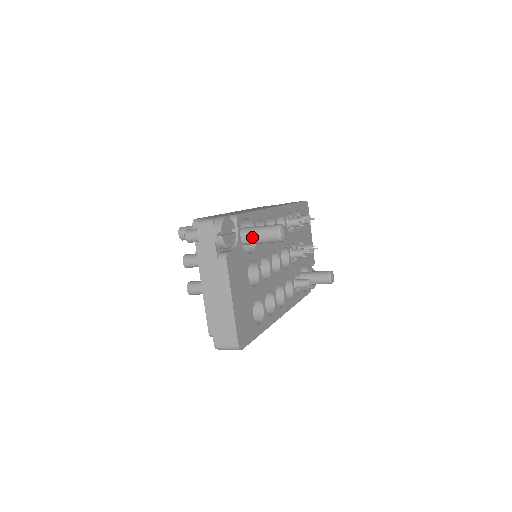
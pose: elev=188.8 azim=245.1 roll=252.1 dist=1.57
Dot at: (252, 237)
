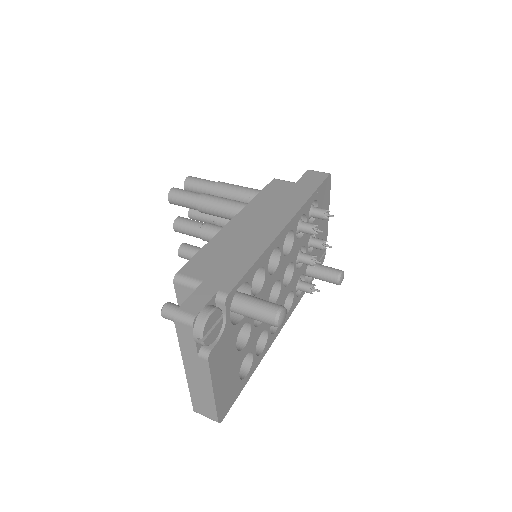
Dot at: (244, 314)
